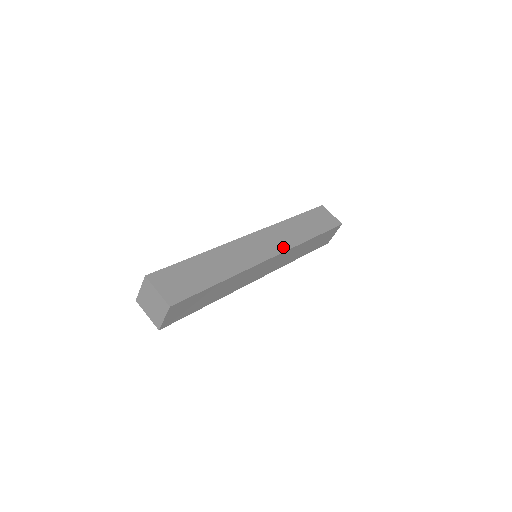
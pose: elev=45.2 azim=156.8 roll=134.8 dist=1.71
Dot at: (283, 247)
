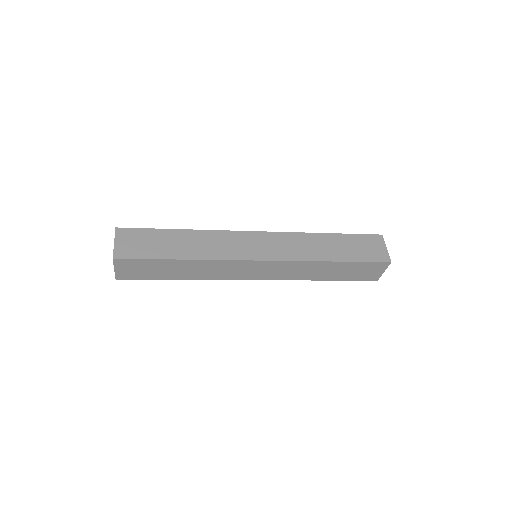
Dot at: (282, 256)
